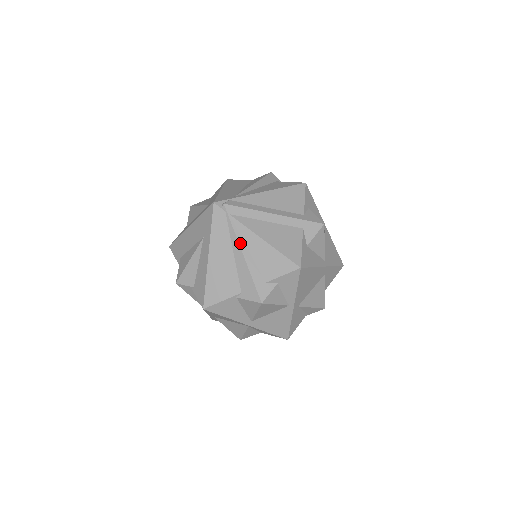
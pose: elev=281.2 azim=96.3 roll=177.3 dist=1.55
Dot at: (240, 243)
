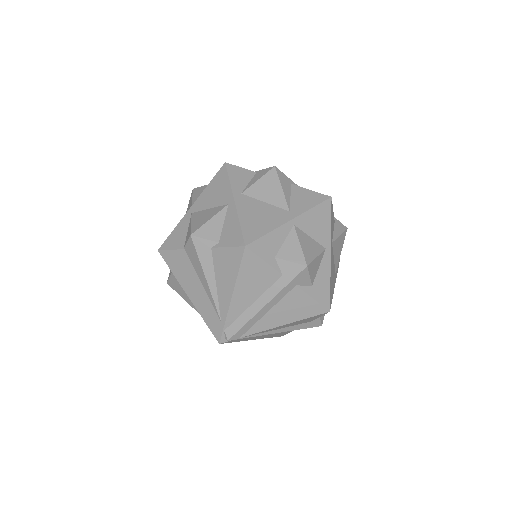
Dot at: occluded
